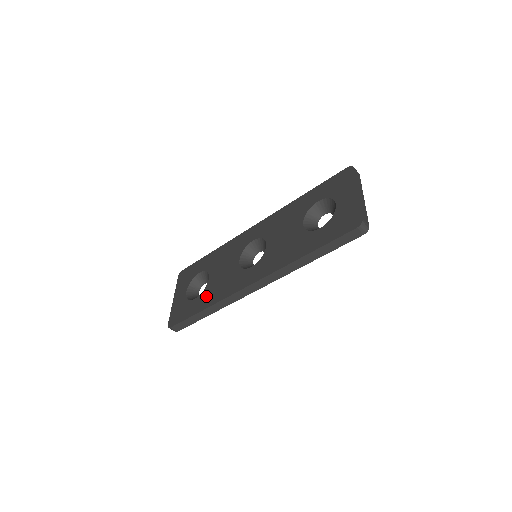
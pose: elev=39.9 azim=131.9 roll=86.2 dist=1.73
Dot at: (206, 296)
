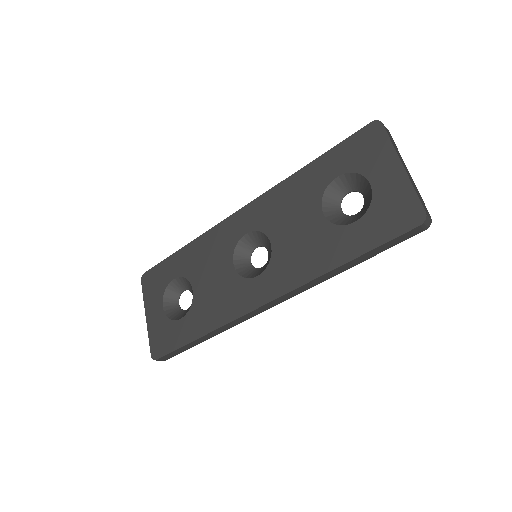
Dot at: (198, 317)
